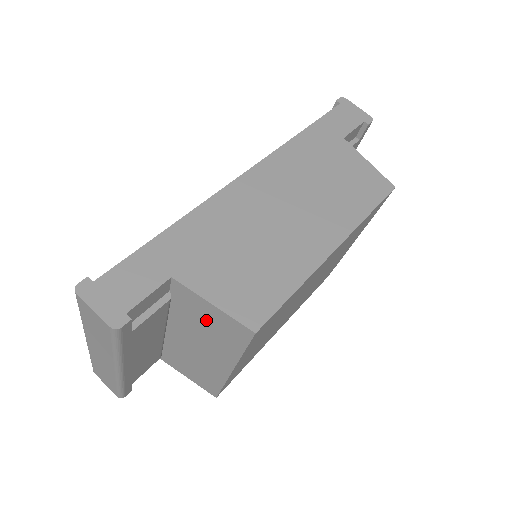
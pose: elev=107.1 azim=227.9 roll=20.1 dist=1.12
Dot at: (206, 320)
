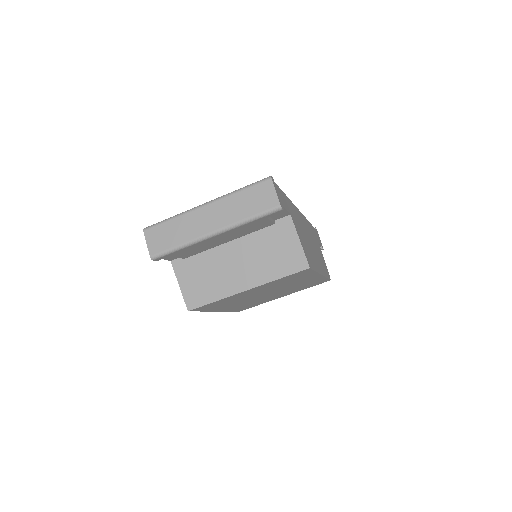
Dot at: (279, 248)
